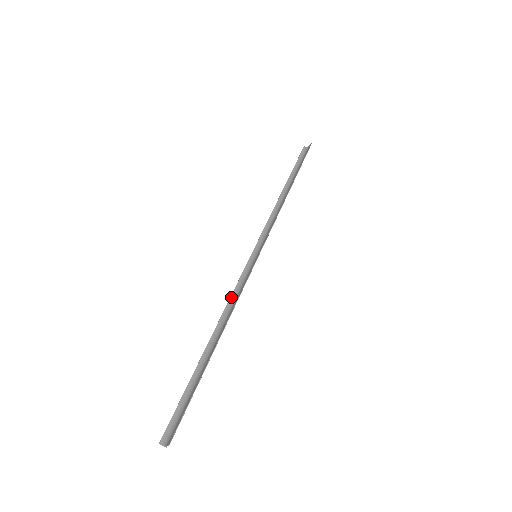
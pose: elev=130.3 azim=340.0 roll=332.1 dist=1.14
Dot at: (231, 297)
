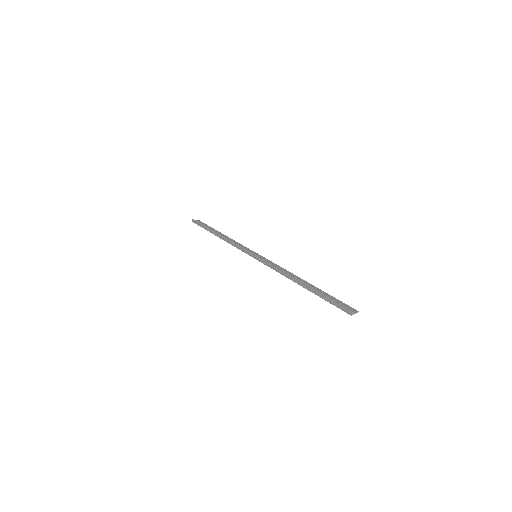
Dot at: (276, 267)
